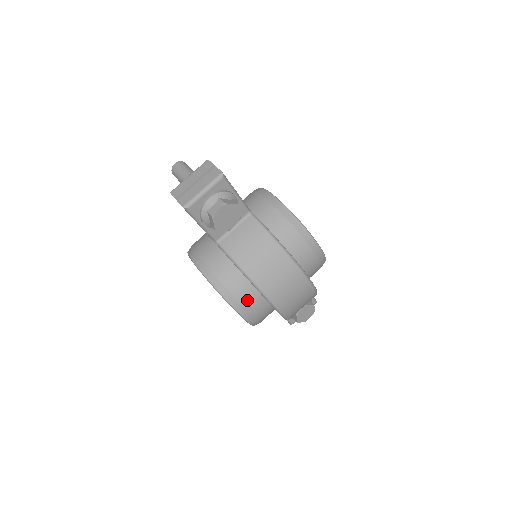
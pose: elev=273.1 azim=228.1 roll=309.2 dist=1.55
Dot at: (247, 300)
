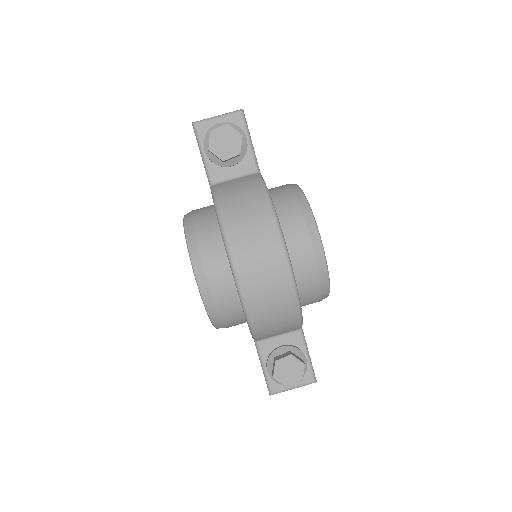
Dot at: (208, 252)
